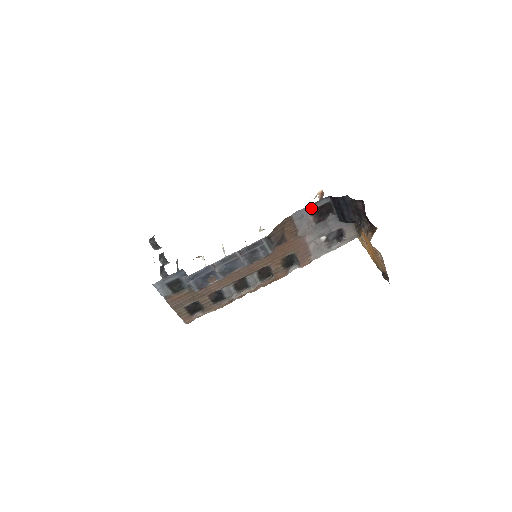
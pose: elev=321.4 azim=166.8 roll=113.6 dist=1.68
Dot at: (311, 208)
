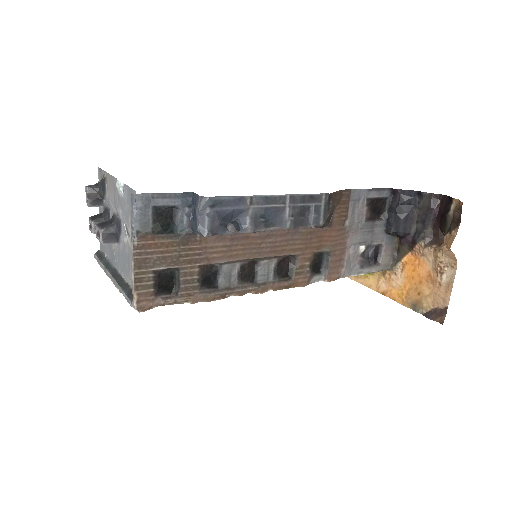
Dot at: (370, 194)
